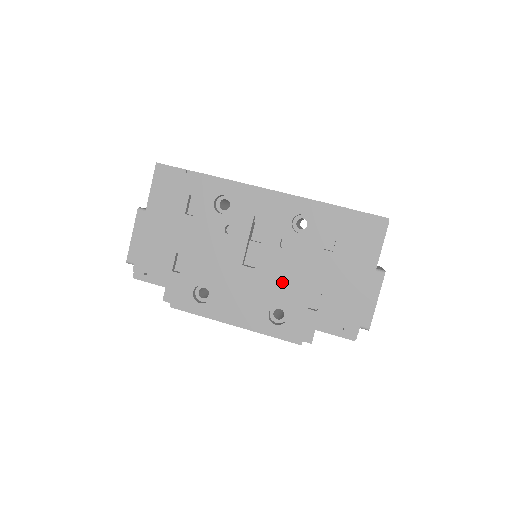
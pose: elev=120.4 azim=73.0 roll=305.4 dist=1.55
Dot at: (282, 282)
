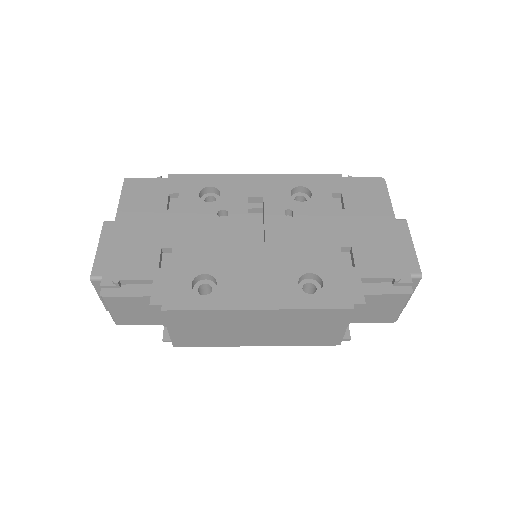
Dot at: (302, 248)
